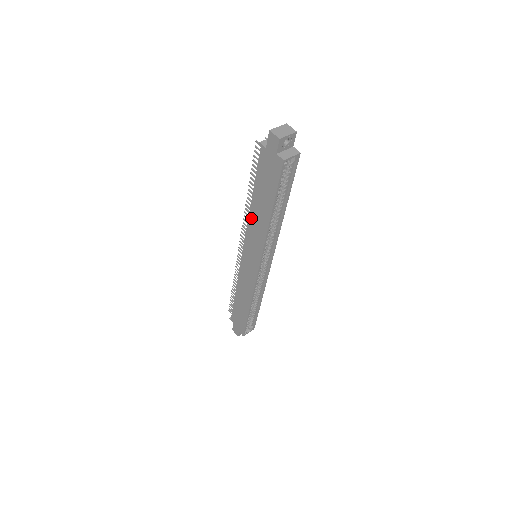
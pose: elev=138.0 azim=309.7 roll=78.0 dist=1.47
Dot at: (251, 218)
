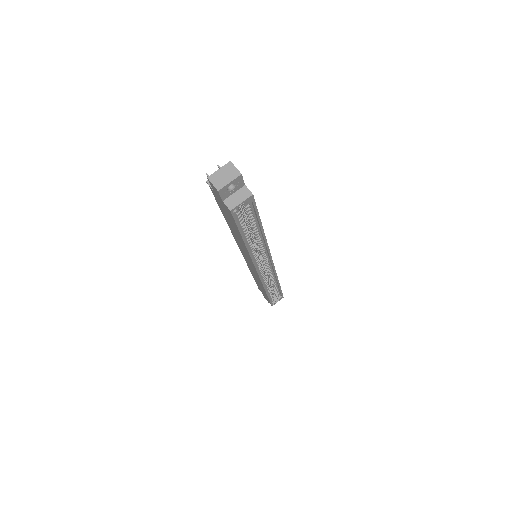
Dot at: (233, 234)
